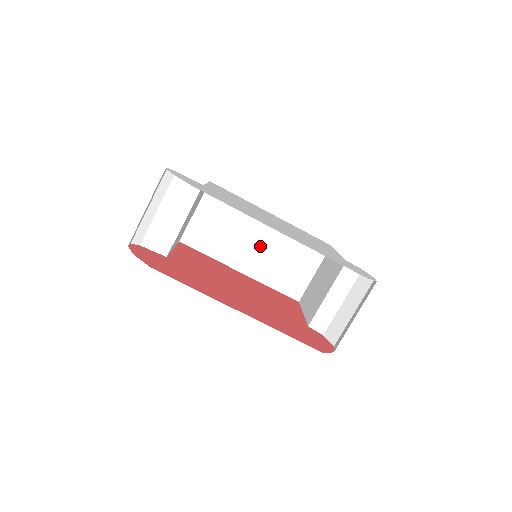
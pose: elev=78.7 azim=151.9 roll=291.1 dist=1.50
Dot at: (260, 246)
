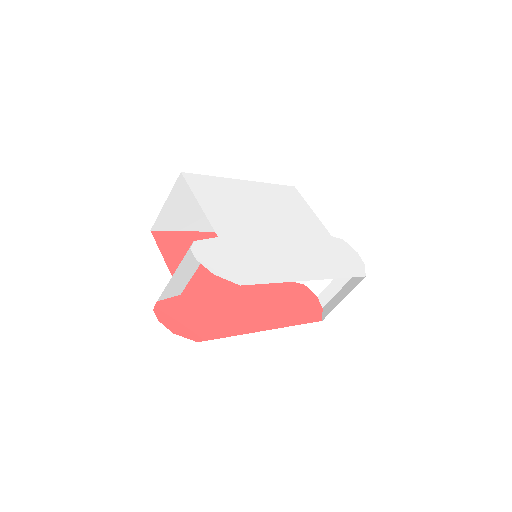
Dot at: occluded
